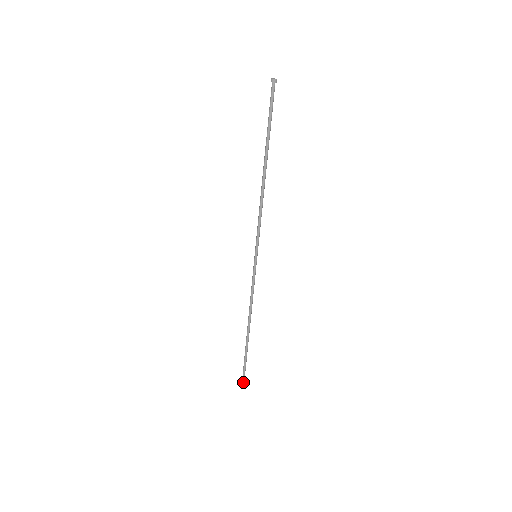
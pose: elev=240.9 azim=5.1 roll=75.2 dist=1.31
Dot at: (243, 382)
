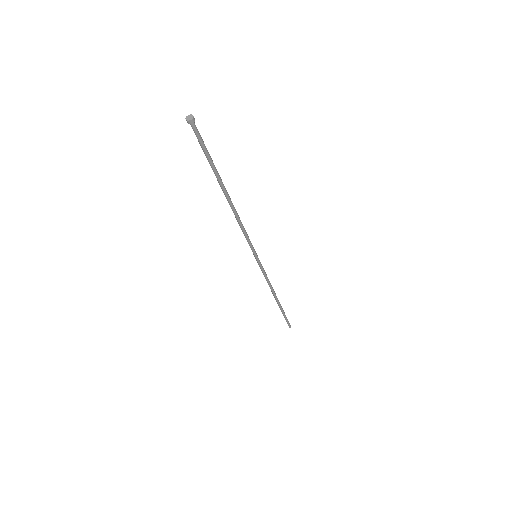
Dot at: (289, 327)
